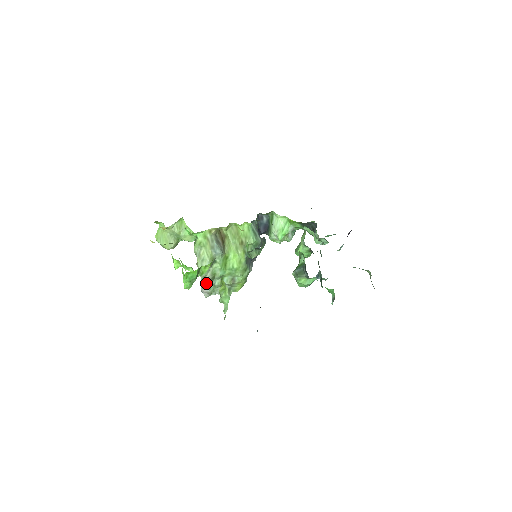
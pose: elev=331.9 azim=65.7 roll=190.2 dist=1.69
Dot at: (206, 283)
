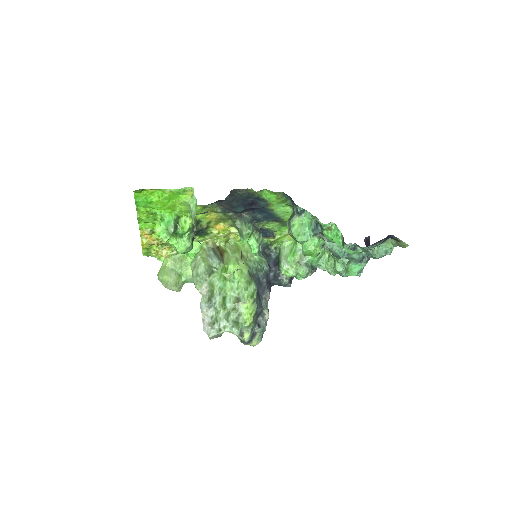
Dot at: (204, 299)
